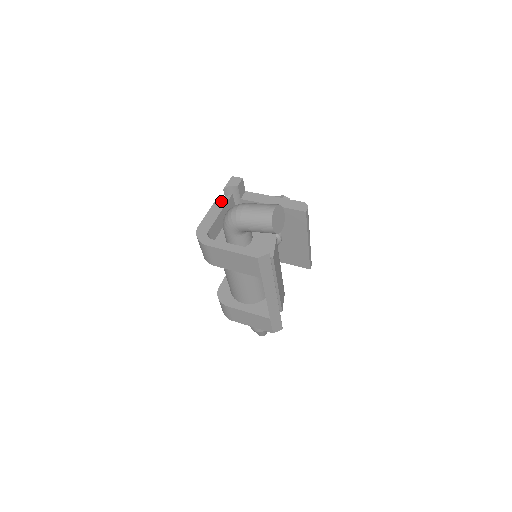
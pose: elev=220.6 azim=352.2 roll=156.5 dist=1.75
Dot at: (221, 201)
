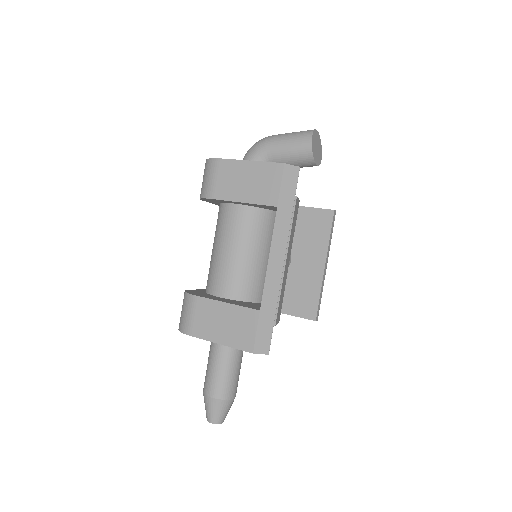
Dot at: occluded
